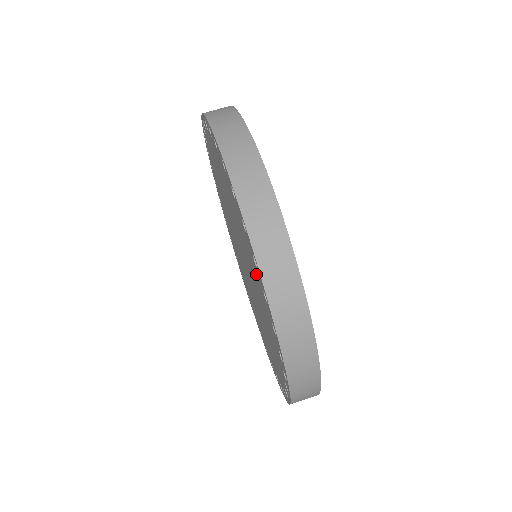
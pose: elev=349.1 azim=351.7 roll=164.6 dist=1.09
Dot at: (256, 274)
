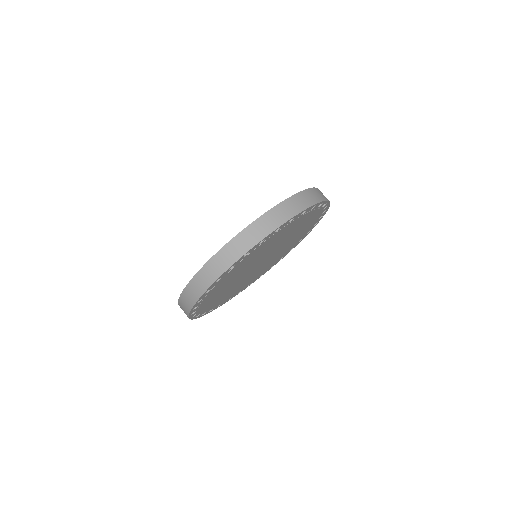
Dot at: occluded
